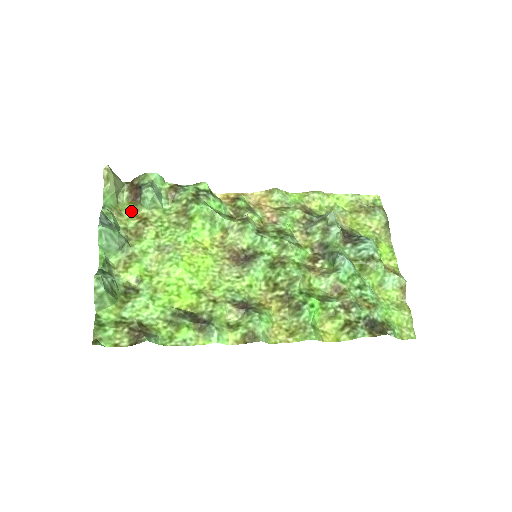
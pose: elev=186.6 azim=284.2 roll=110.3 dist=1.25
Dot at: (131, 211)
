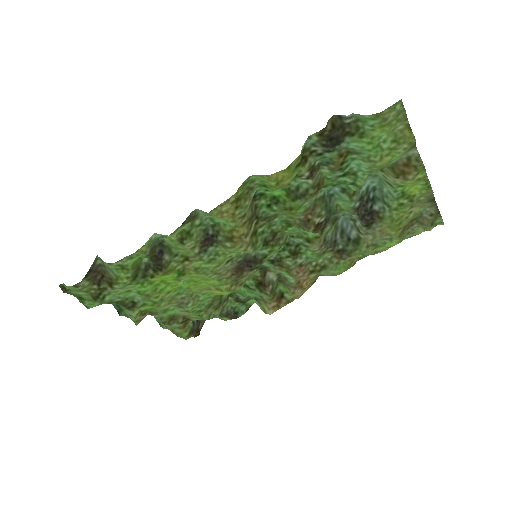
Dot at: (184, 331)
